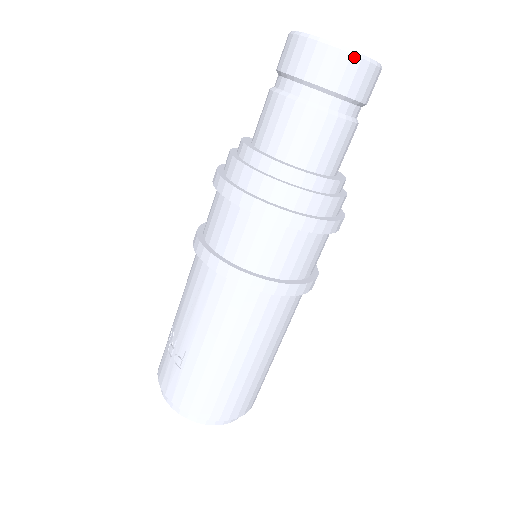
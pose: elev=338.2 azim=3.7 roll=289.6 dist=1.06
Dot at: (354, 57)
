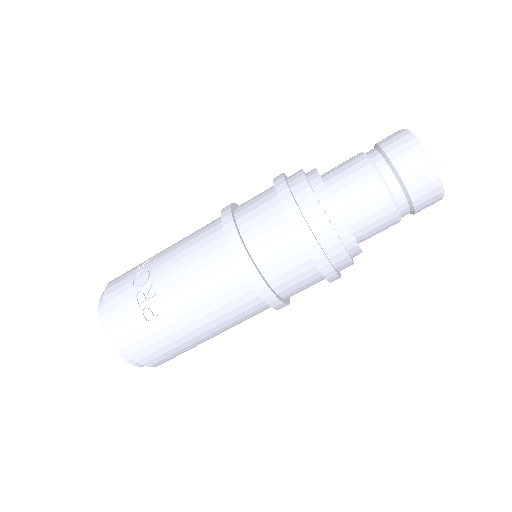
Dot at: (441, 194)
